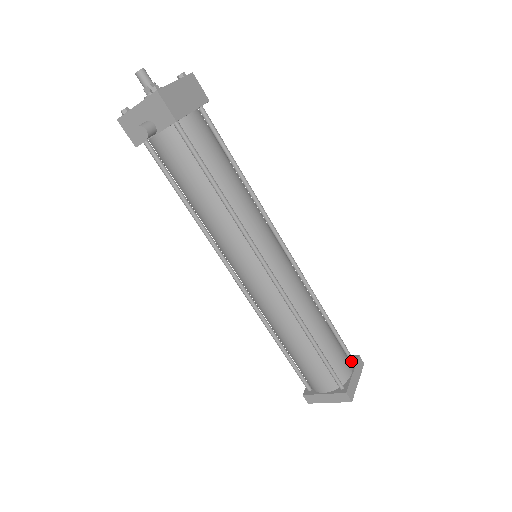
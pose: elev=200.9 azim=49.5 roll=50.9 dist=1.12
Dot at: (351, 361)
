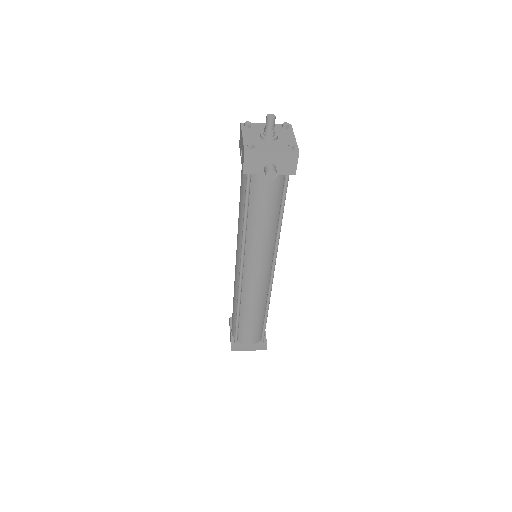
Dot at: occluded
